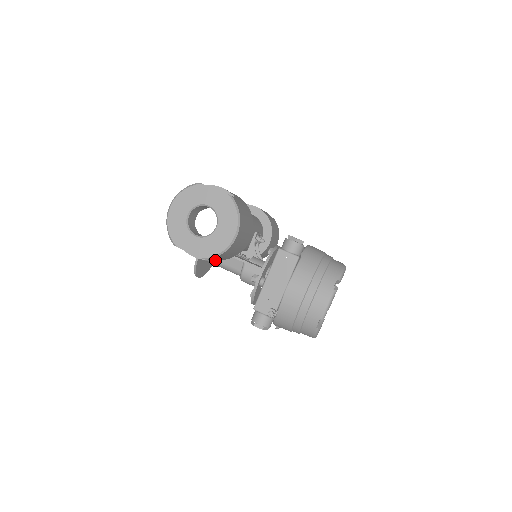
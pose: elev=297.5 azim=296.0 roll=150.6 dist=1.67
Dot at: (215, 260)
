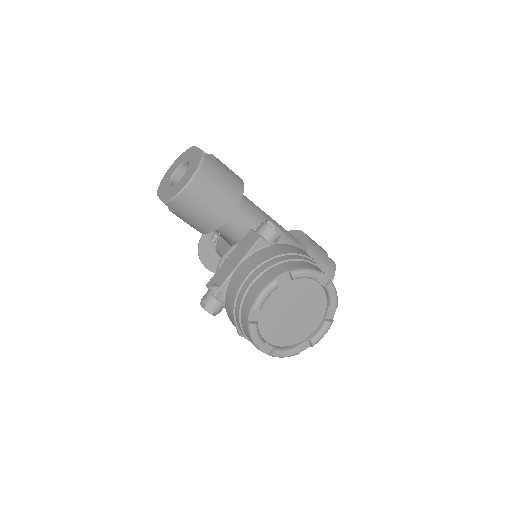
Dot at: (219, 249)
